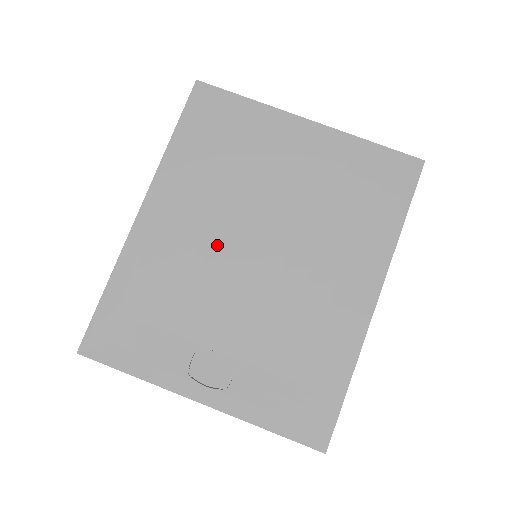
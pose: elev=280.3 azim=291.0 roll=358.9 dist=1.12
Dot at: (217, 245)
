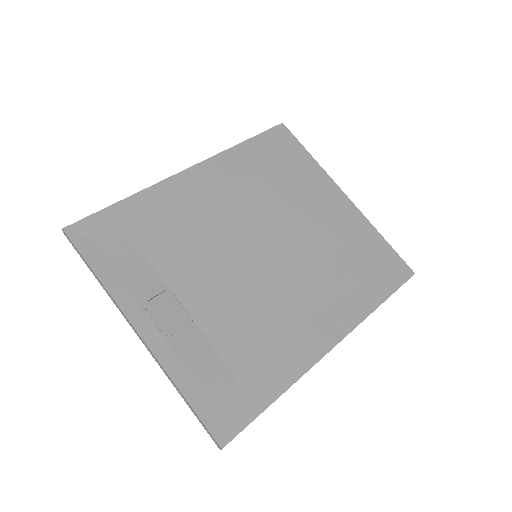
Dot at: (231, 229)
